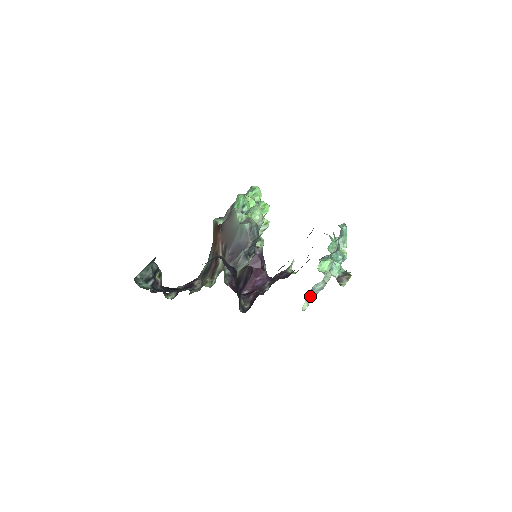
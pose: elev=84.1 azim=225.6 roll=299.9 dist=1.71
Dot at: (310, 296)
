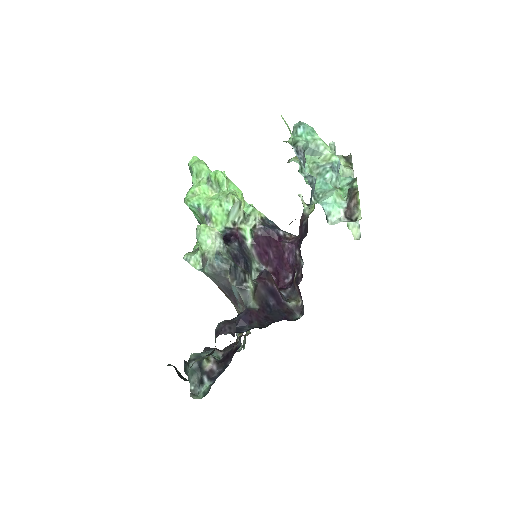
Dot at: occluded
